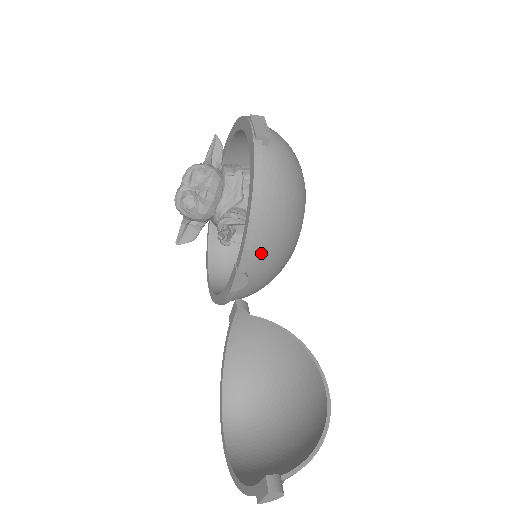
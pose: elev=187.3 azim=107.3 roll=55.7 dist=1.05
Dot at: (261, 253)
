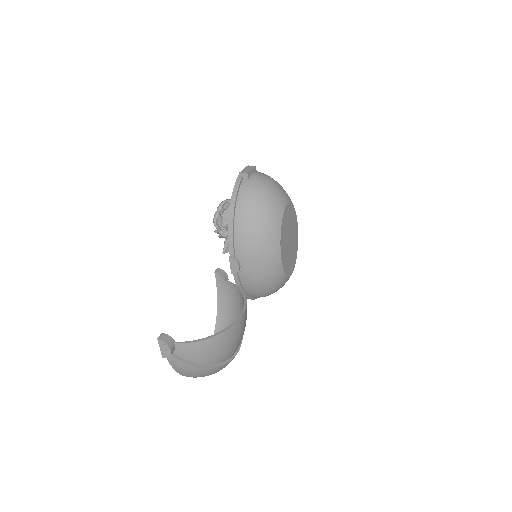
Dot at: (242, 244)
